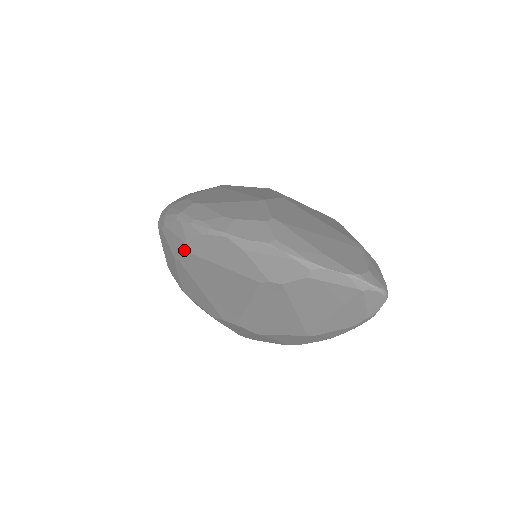
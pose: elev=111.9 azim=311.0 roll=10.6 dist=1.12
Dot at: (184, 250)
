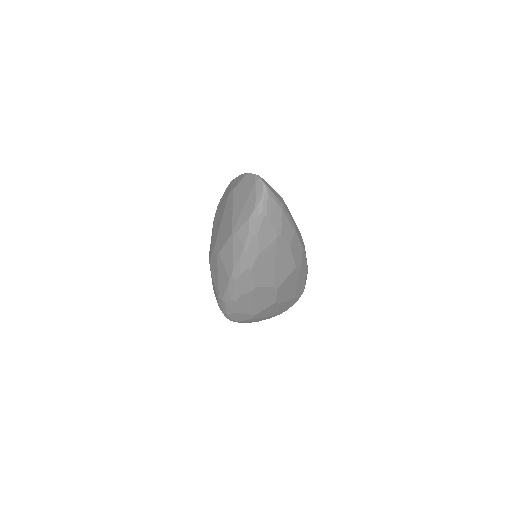
Dot at: occluded
